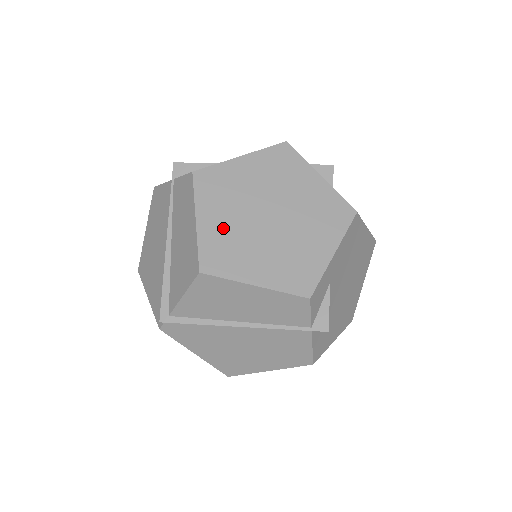
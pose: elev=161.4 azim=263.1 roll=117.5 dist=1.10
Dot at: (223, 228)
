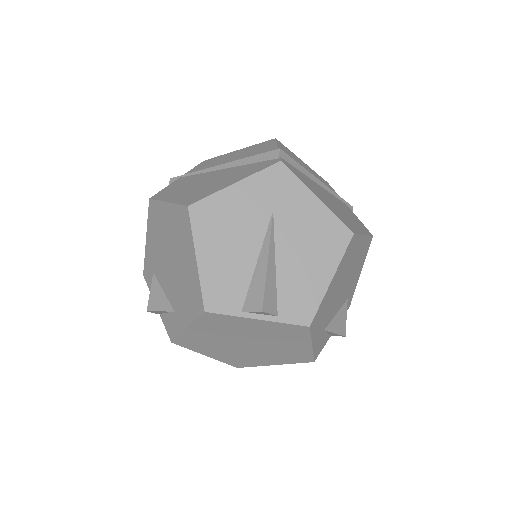
Dot at: occluded
